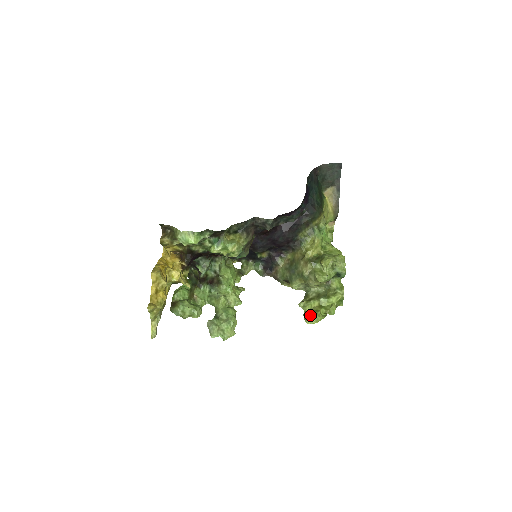
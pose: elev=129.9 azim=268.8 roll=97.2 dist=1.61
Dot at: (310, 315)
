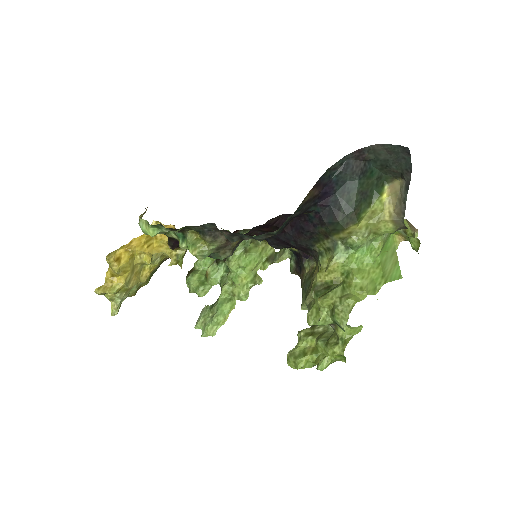
Dot at: (291, 356)
